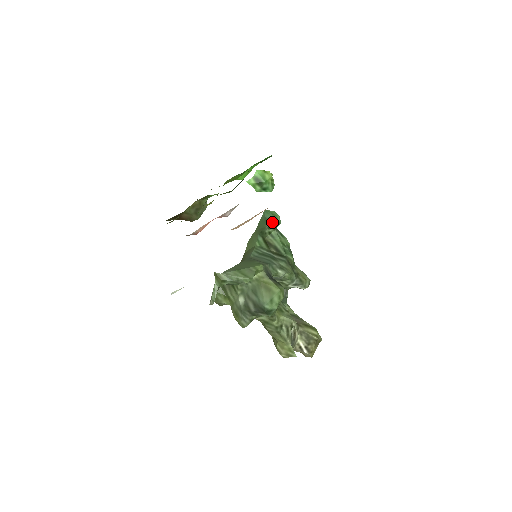
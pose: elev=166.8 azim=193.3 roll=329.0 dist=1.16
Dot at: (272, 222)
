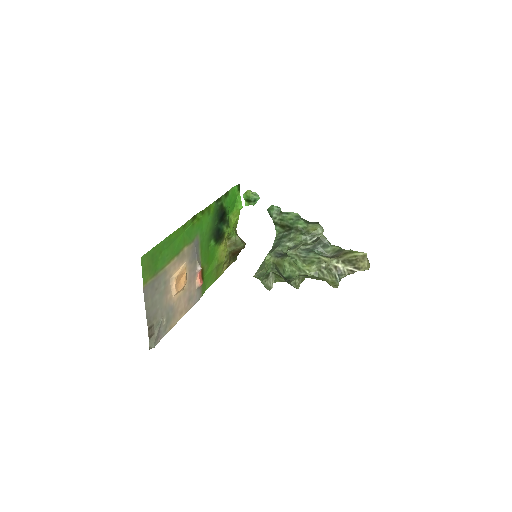
Dot at: (273, 214)
